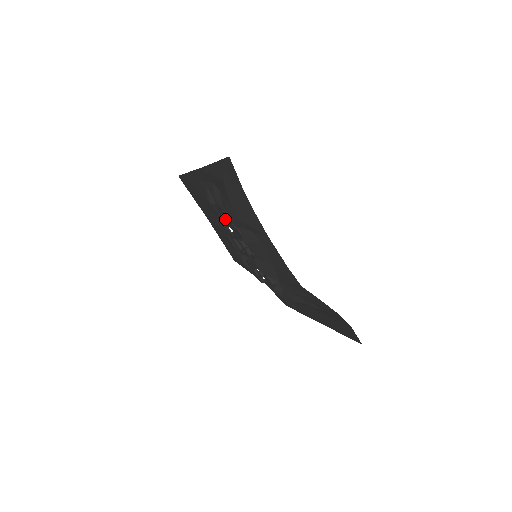
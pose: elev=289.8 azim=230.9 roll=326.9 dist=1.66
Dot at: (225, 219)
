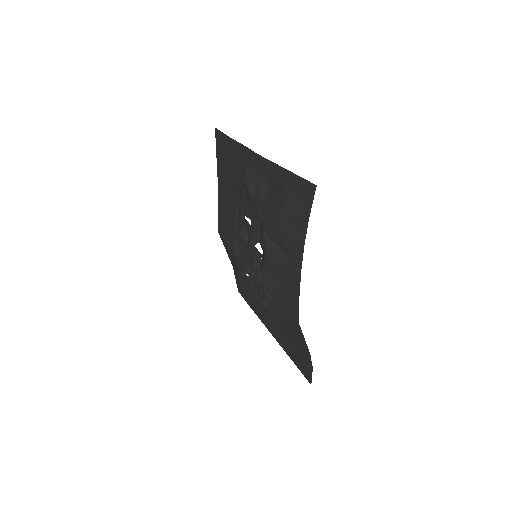
Dot at: (251, 211)
